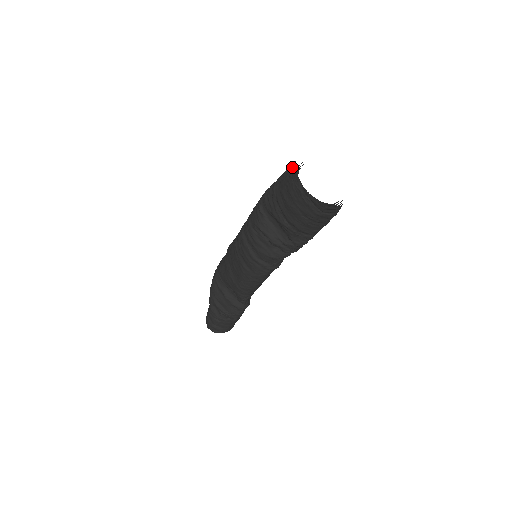
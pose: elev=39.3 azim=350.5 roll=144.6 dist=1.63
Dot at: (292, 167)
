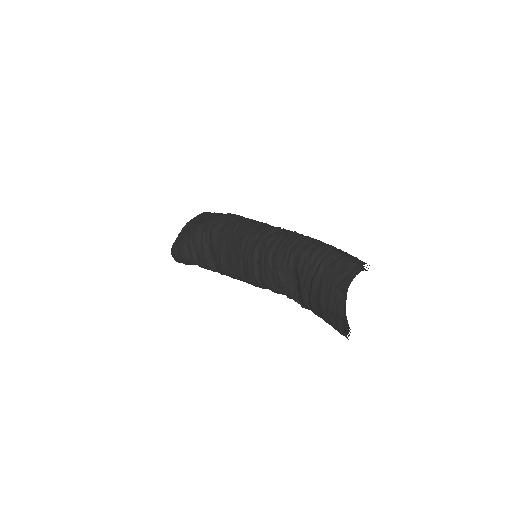
Dot at: (348, 271)
